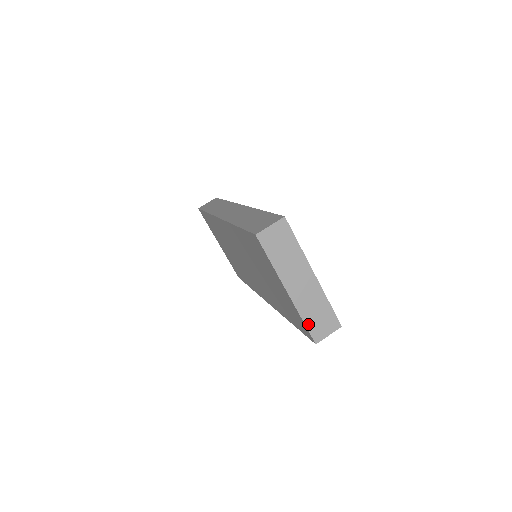
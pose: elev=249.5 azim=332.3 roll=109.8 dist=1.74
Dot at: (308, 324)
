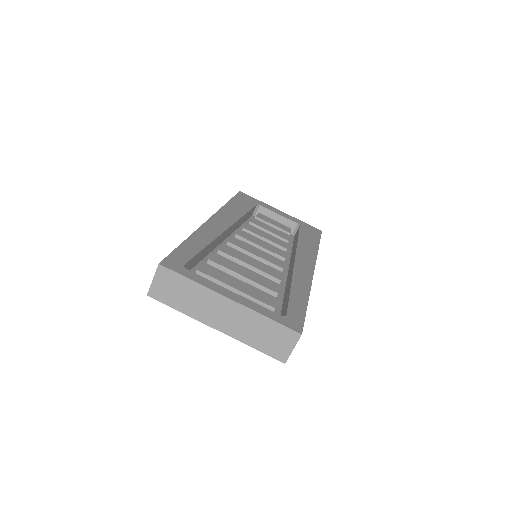
Dot at: (261, 348)
